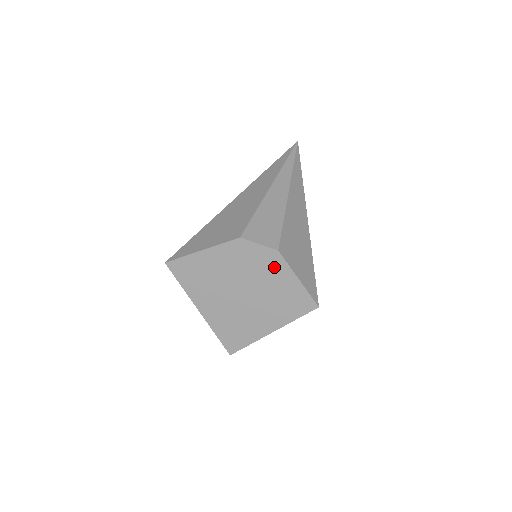
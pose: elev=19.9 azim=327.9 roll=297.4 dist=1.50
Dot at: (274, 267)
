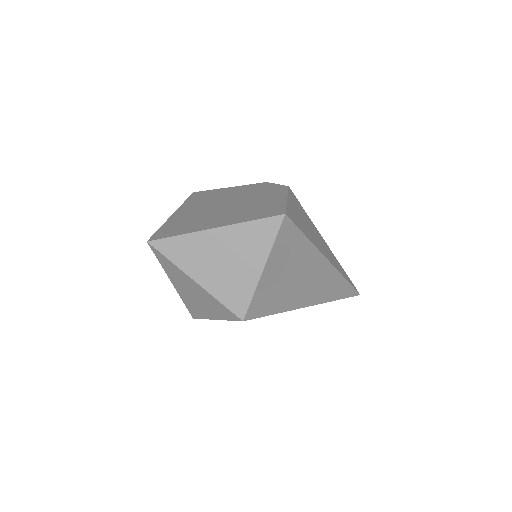
Dot at: (274, 193)
